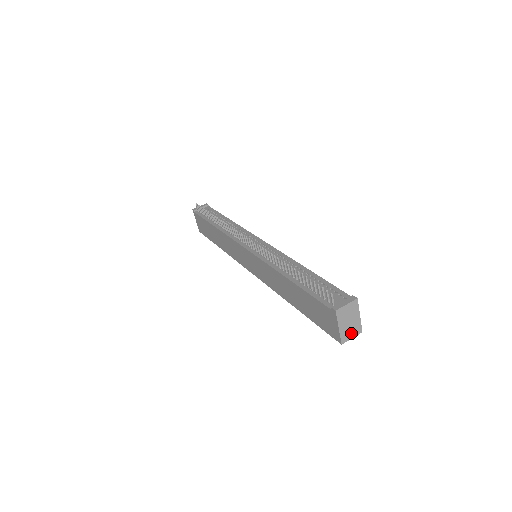
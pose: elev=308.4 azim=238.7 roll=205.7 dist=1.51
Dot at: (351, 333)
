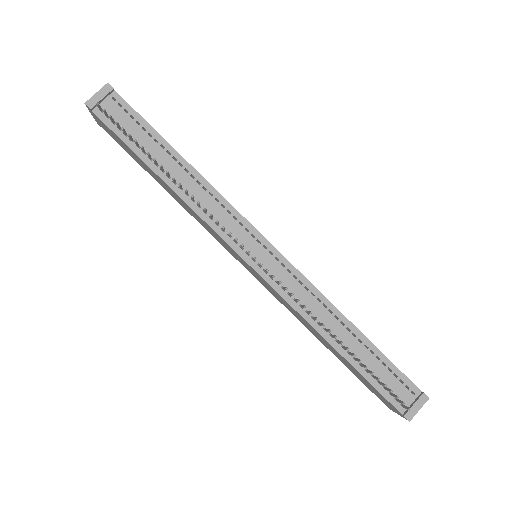
Dot at: occluded
